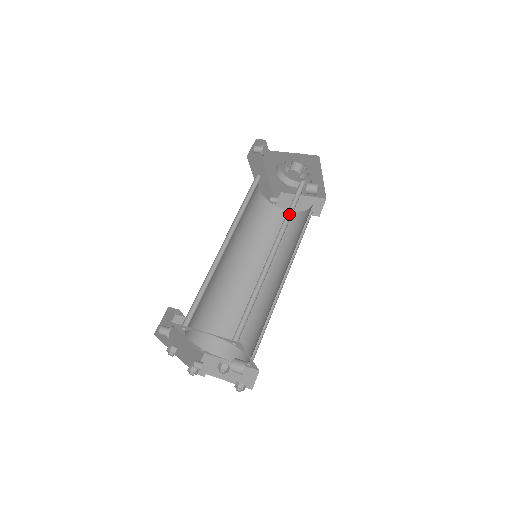
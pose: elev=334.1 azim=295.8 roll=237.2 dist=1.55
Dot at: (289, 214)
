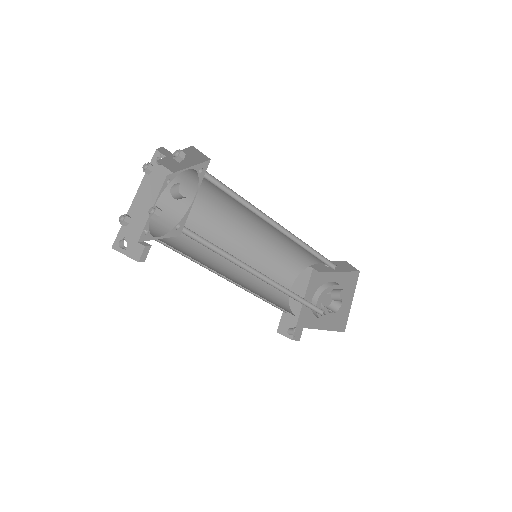
Dot at: (309, 252)
